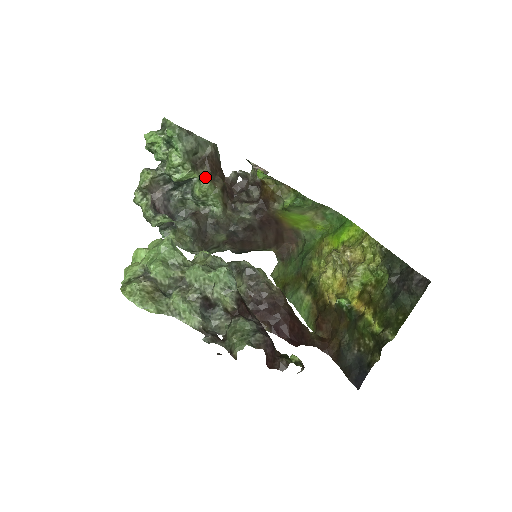
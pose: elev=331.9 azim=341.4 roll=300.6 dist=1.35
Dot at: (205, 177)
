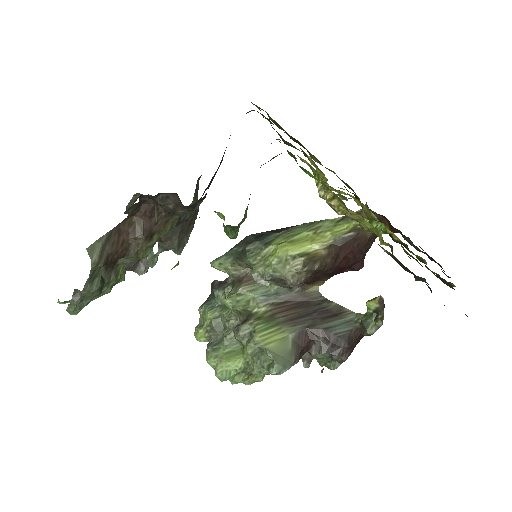
Dot at: (130, 259)
